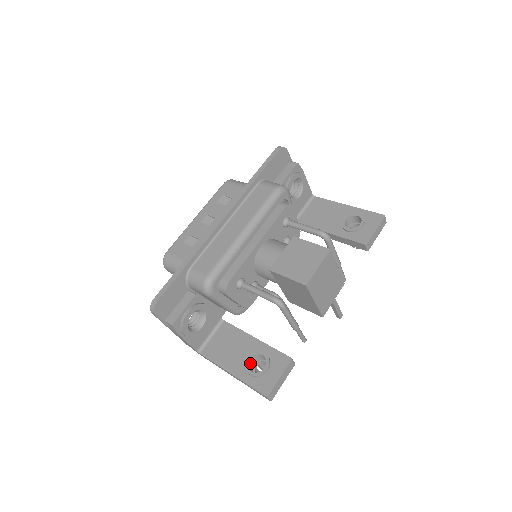
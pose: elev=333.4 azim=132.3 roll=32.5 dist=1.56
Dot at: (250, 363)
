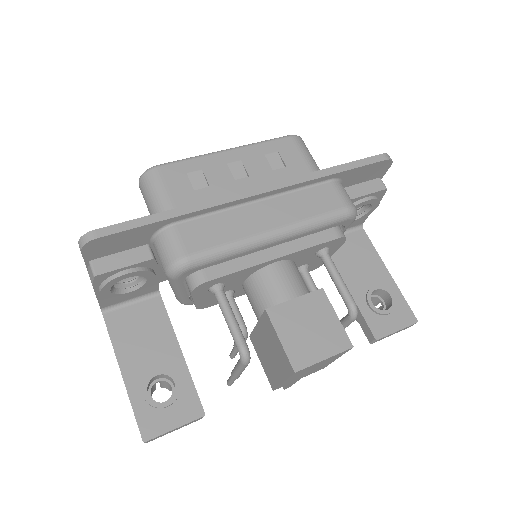
Dot at: (153, 378)
